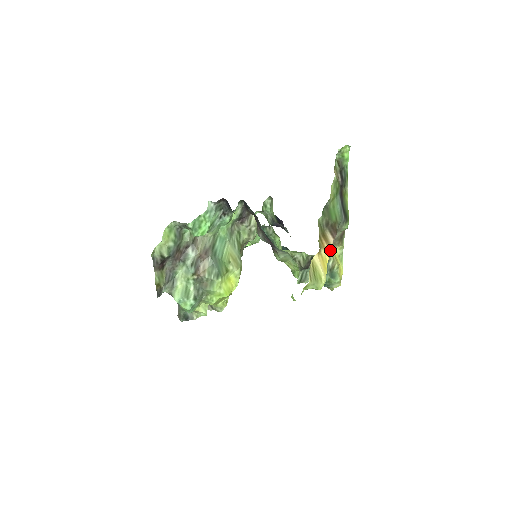
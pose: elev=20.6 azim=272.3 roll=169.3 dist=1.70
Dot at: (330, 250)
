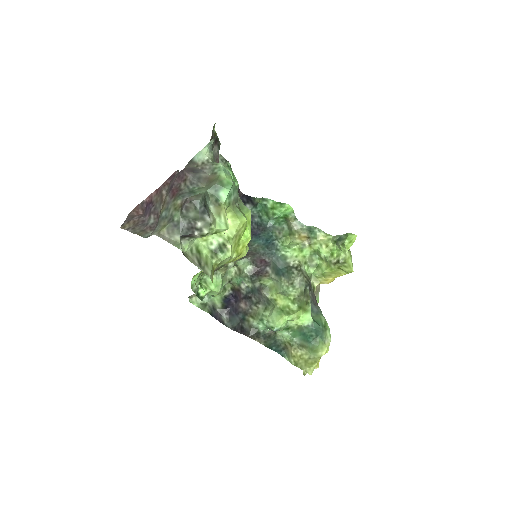
Dot at: occluded
